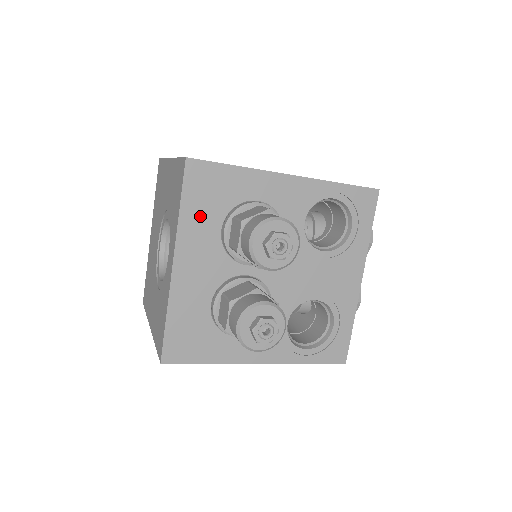
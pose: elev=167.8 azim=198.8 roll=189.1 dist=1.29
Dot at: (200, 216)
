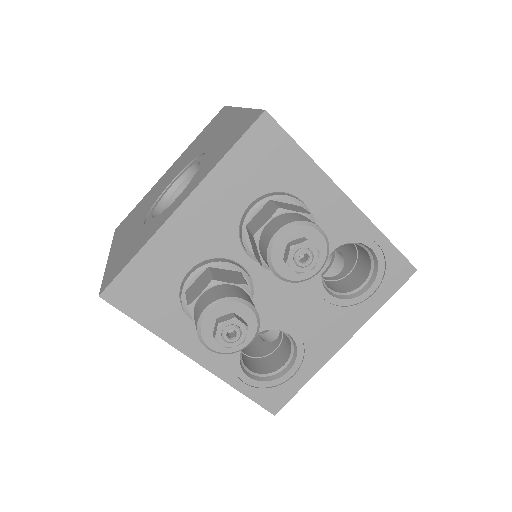
Dot at: (239, 177)
